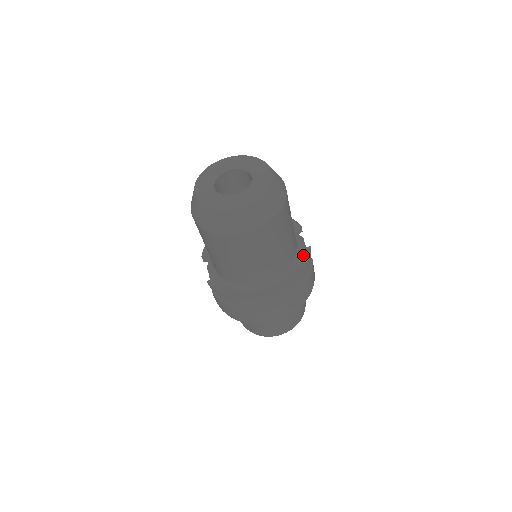
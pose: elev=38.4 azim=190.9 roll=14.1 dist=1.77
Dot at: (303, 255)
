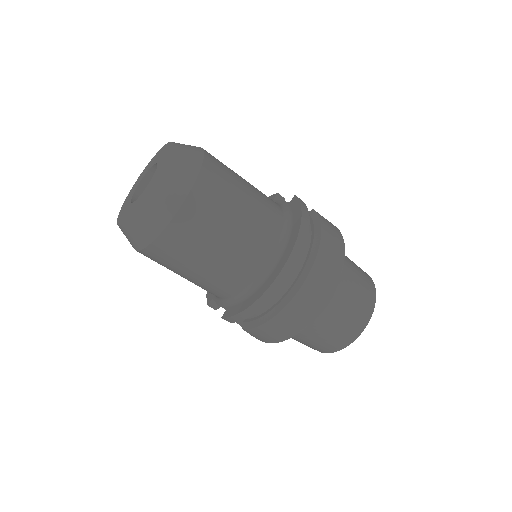
Dot at: (292, 207)
